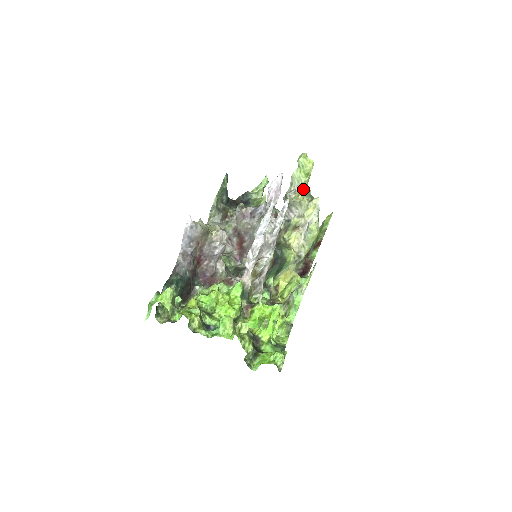
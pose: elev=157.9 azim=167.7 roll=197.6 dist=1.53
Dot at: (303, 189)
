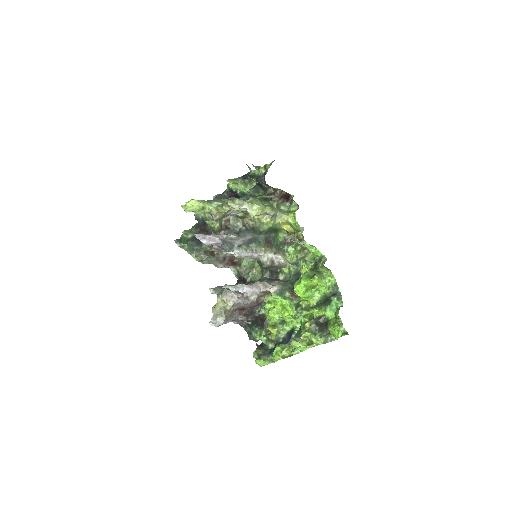
Dot at: (215, 210)
